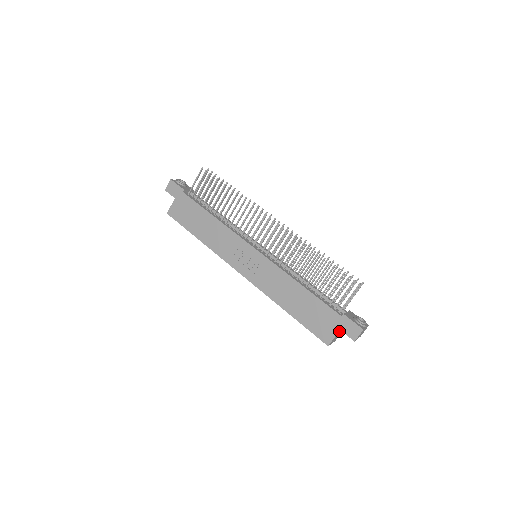
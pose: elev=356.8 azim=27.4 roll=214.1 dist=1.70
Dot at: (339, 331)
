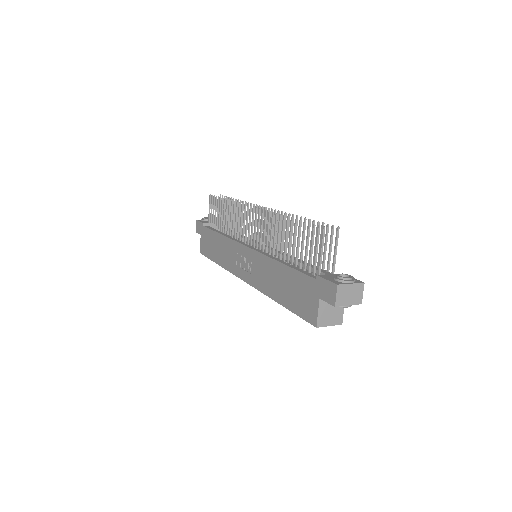
Dot at: (323, 302)
